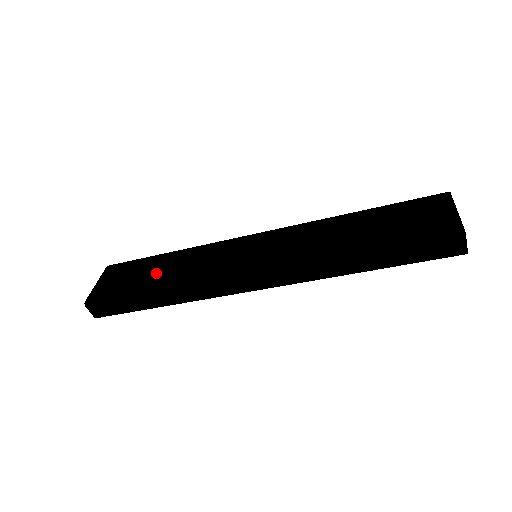
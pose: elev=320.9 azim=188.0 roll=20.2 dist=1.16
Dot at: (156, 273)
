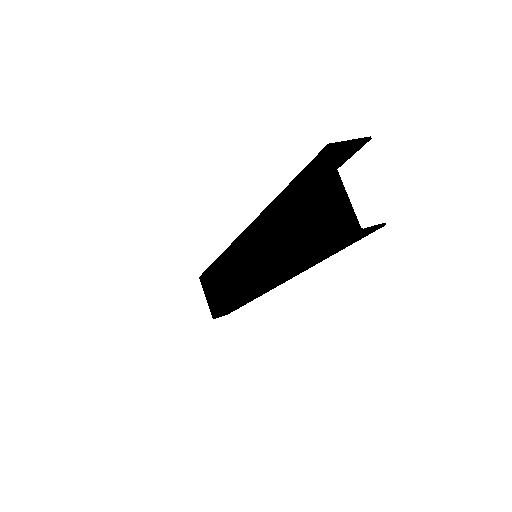
Dot at: (222, 289)
